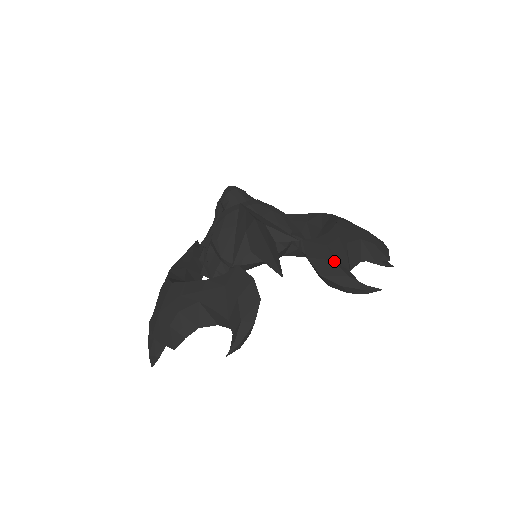
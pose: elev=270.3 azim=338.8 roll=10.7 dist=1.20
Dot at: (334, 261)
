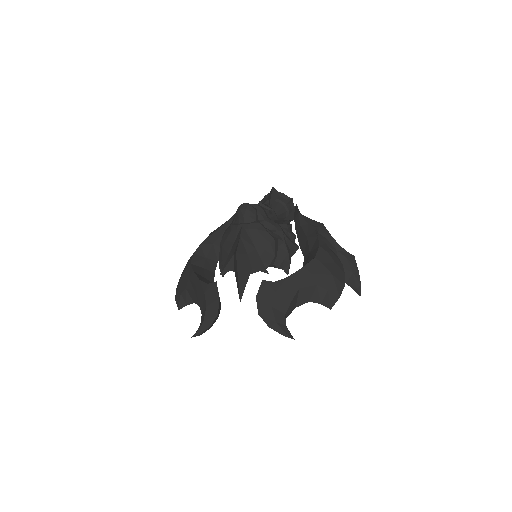
Dot at: (273, 307)
